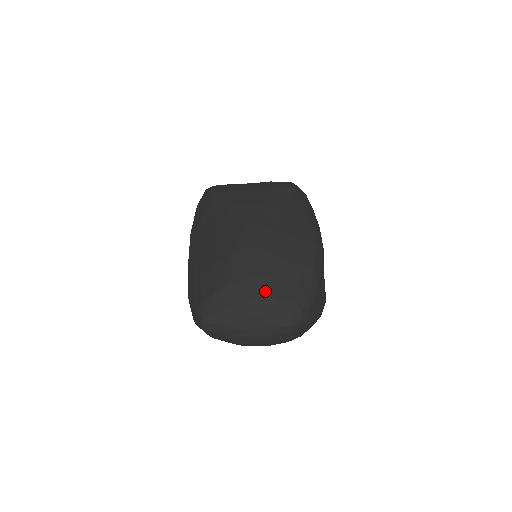
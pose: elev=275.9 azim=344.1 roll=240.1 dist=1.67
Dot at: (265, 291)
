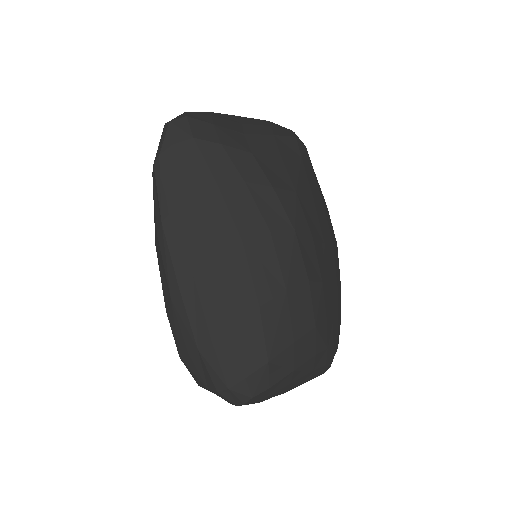
Dot at: (323, 341)
